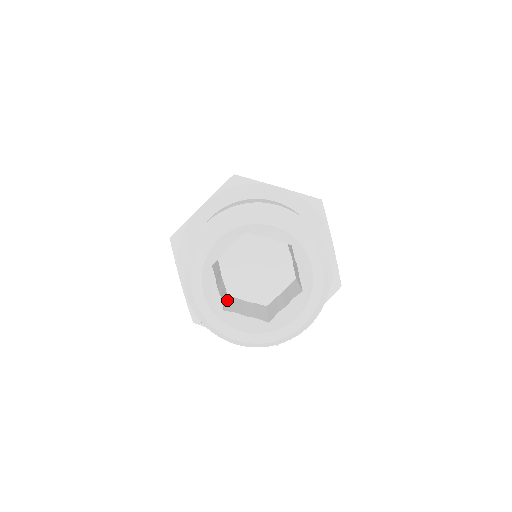
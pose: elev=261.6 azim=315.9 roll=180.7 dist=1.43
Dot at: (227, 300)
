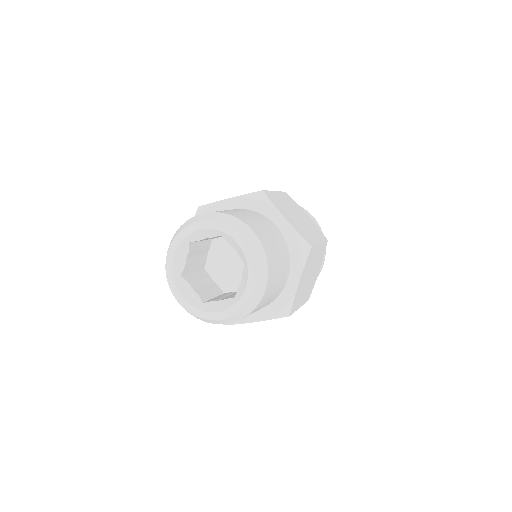
Dot at: (218, 296)
